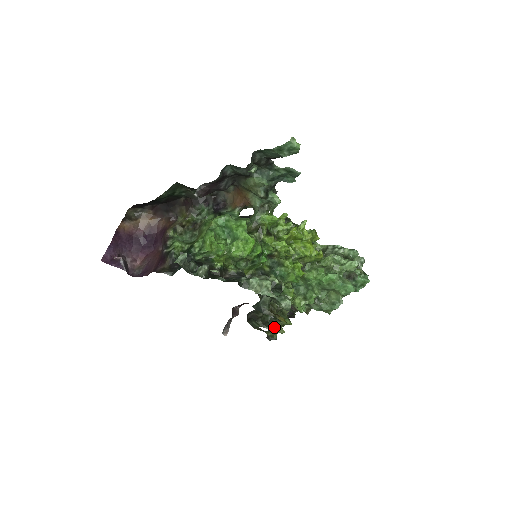
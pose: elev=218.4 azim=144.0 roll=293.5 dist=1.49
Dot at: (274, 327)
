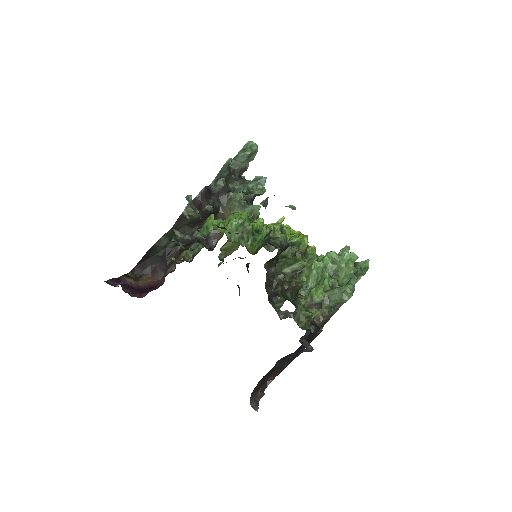
Dot at: (300, 307)
